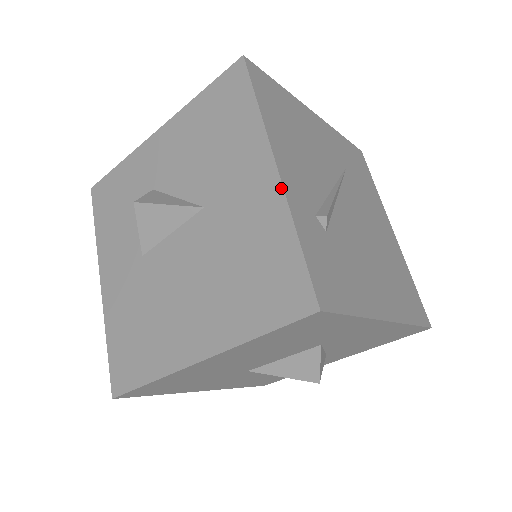
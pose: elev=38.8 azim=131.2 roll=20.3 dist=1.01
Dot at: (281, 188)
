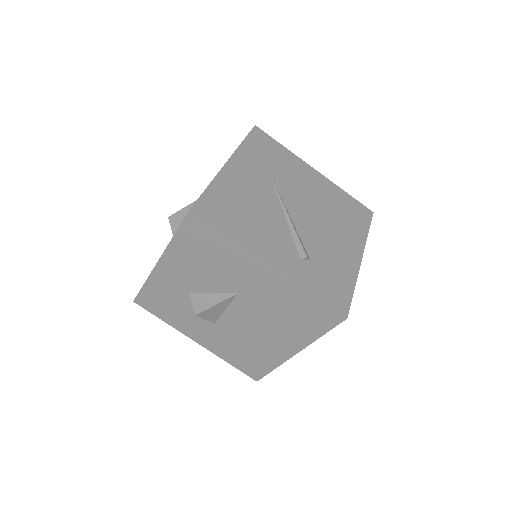
Dot at: (283, 275)
